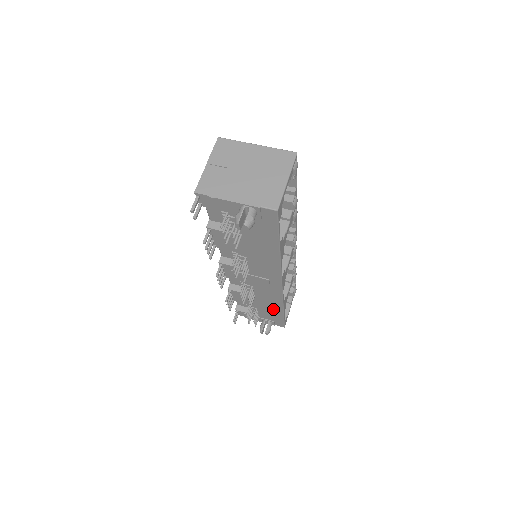
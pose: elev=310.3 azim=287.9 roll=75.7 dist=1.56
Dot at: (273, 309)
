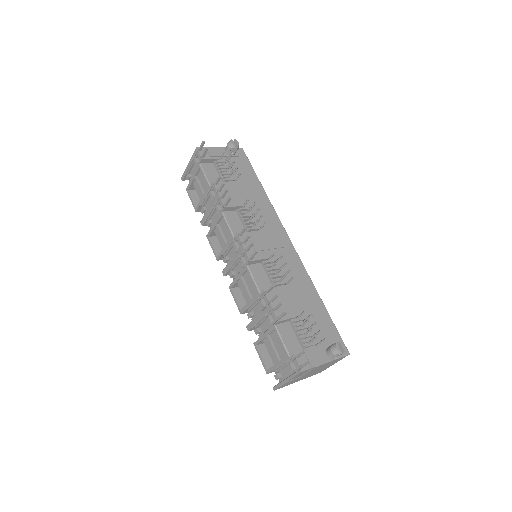
Dot at: (314, 305)
